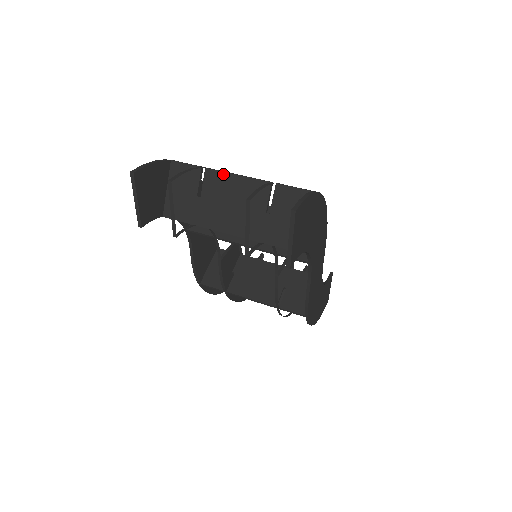
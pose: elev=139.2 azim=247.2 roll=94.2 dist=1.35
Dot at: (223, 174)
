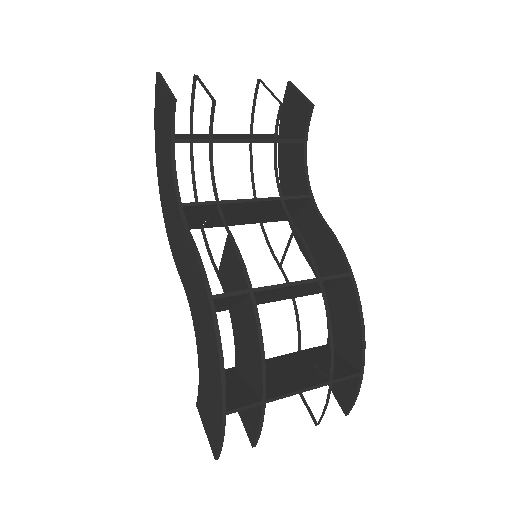
Dot at: occluded
